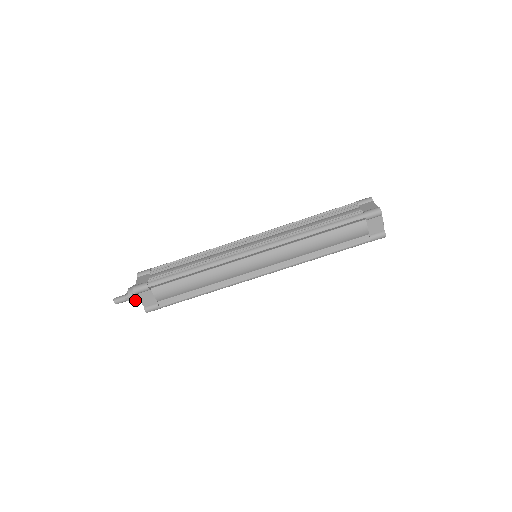
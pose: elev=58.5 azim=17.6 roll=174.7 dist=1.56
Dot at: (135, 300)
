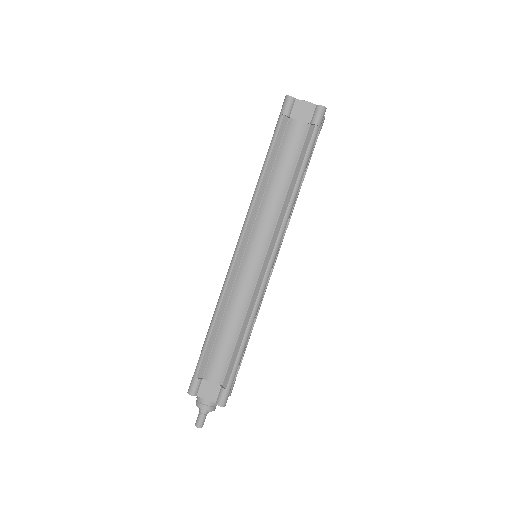
Dot at: (205, 405)
